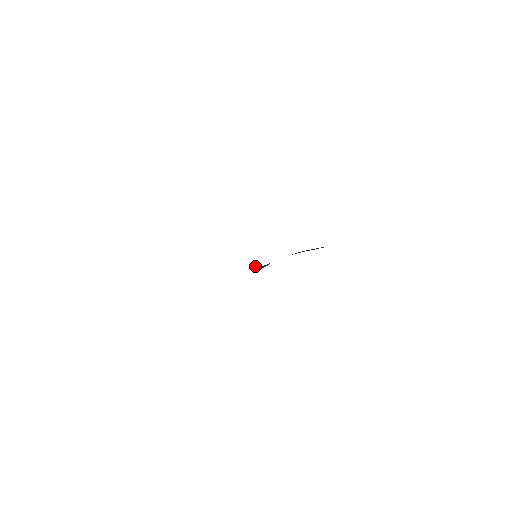
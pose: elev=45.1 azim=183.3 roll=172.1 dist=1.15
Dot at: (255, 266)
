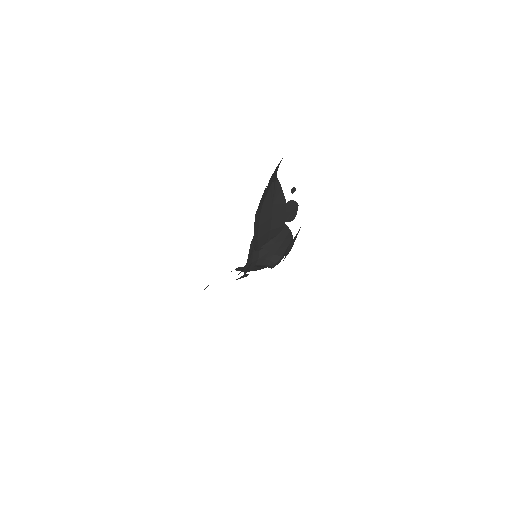
Dot at: (267, 266)
